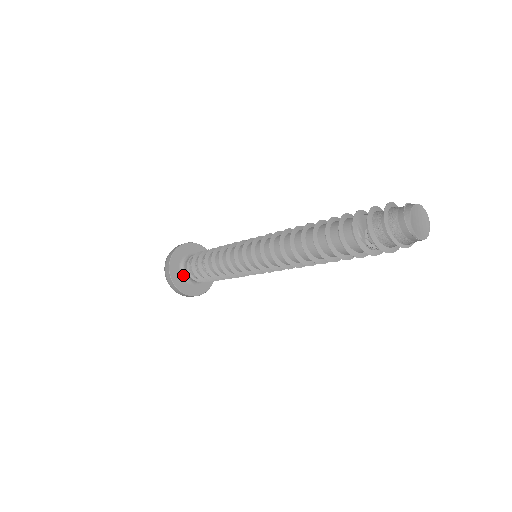
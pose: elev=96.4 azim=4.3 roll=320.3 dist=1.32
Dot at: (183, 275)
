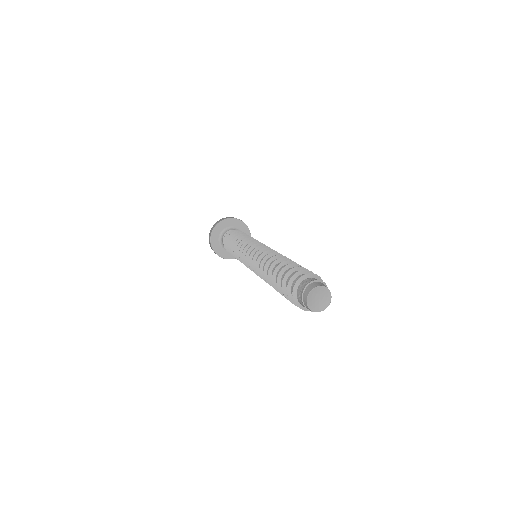
Dot at: occluded
